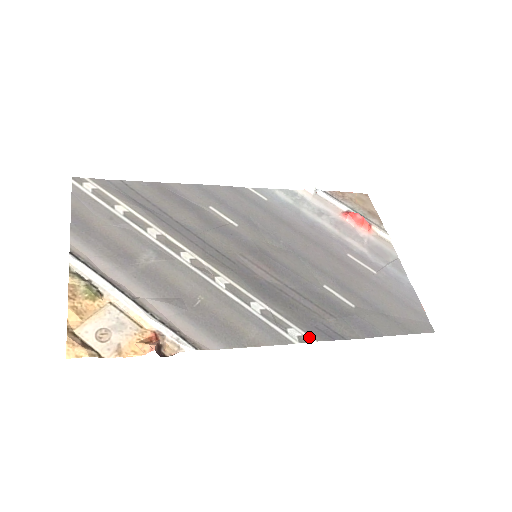
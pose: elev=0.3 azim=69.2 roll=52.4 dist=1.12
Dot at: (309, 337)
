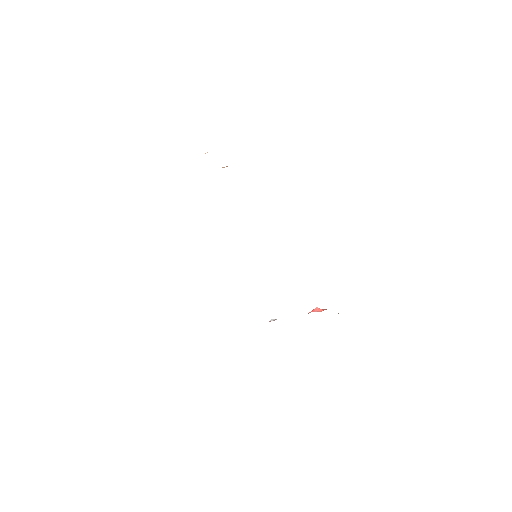
Dot at: occluded
